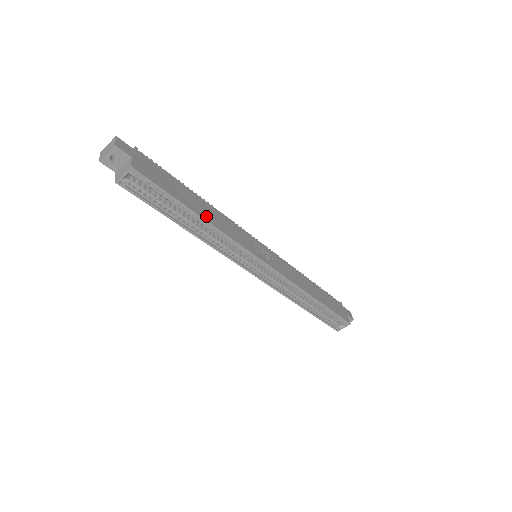
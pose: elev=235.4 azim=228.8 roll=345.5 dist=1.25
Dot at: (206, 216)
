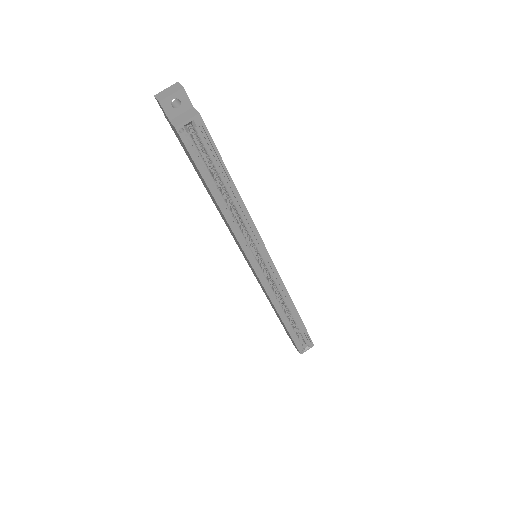
Dot at: occluded
